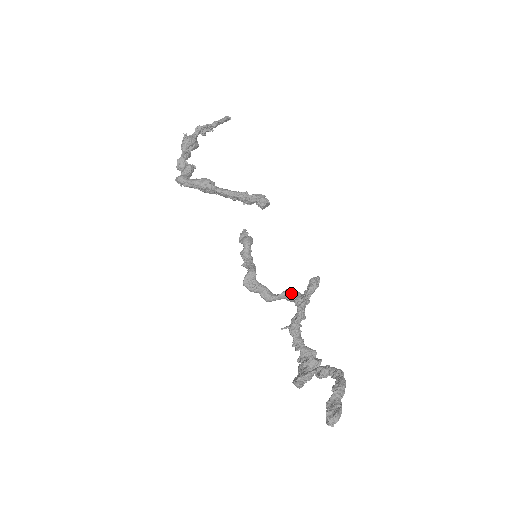
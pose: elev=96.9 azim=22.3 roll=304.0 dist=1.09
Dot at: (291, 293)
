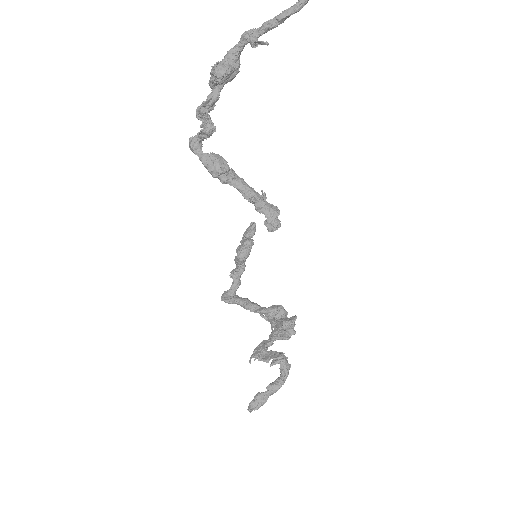
Dot at: (268, 313)
